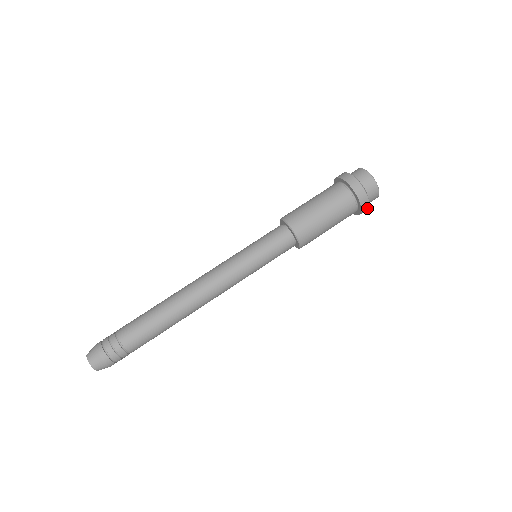
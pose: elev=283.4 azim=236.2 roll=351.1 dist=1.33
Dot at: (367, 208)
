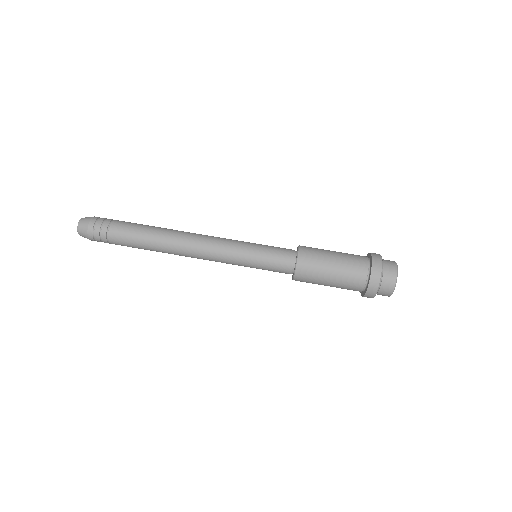
Dot at: (377, 282)
